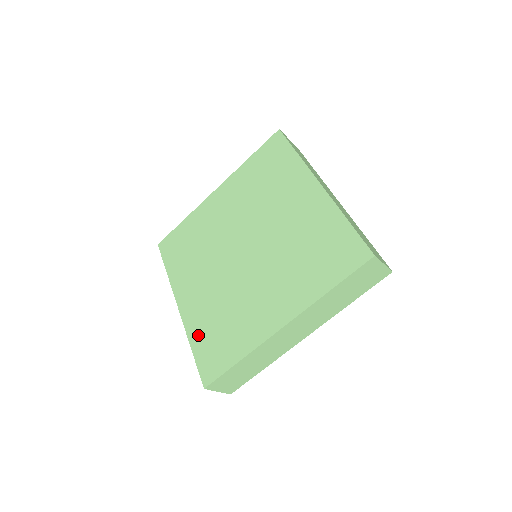
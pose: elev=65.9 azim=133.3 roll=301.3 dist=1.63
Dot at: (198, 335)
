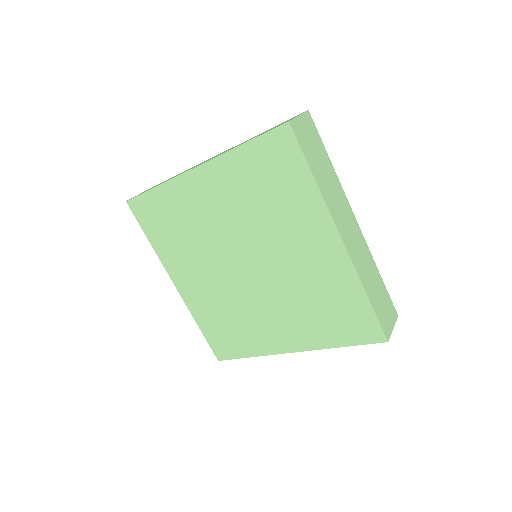
Dot at: (204, 320)
